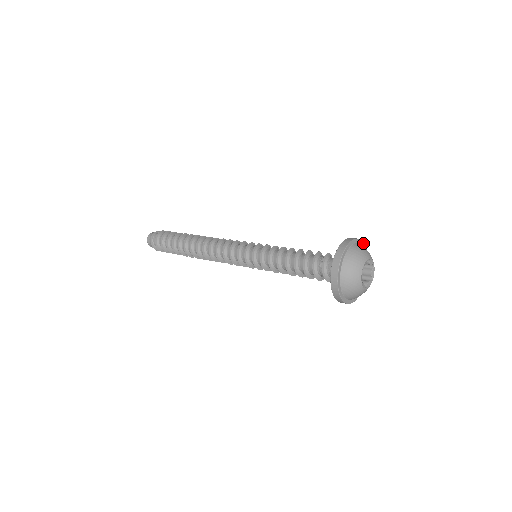
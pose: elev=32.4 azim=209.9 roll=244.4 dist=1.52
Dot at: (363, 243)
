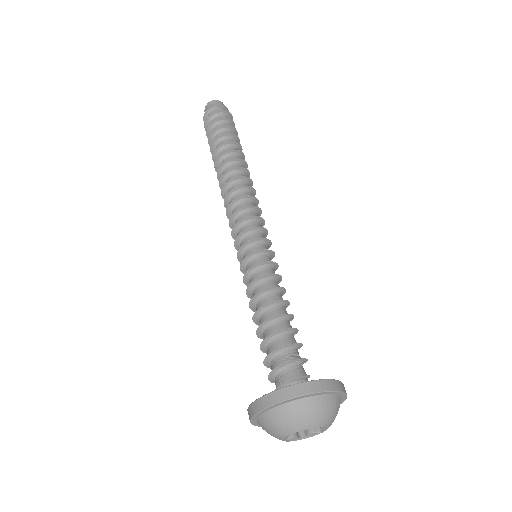
Dot at: (345, 399)
